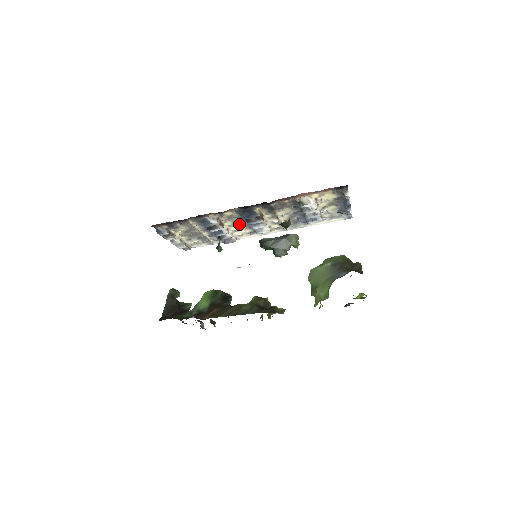
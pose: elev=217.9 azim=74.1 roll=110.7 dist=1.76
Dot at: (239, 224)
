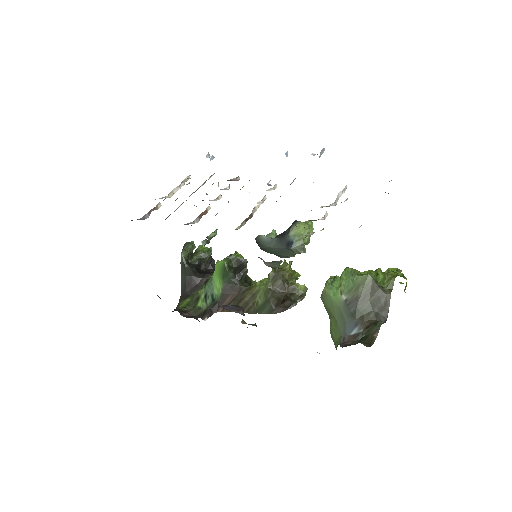
Dot at: occluded
